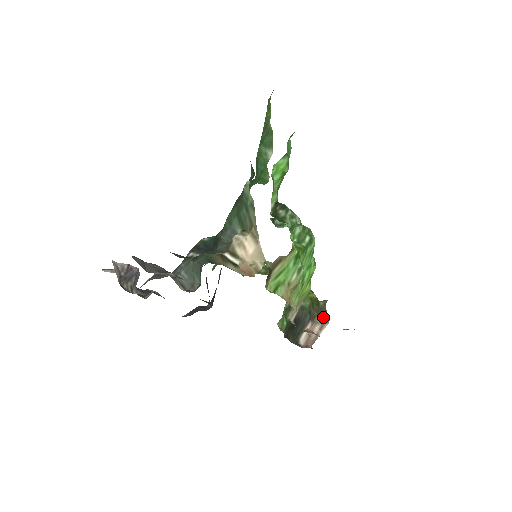
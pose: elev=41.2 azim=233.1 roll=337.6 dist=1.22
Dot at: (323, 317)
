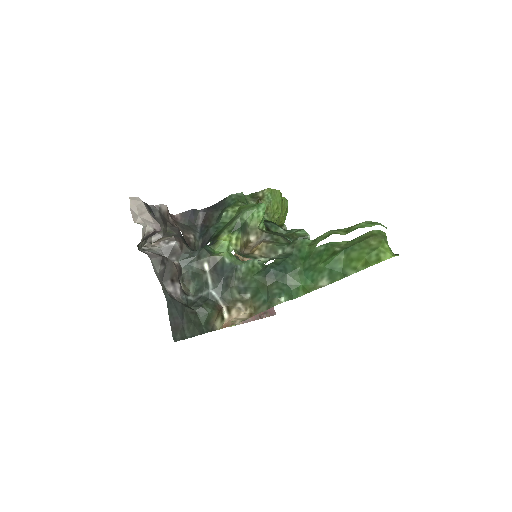
Dot at: occluded
